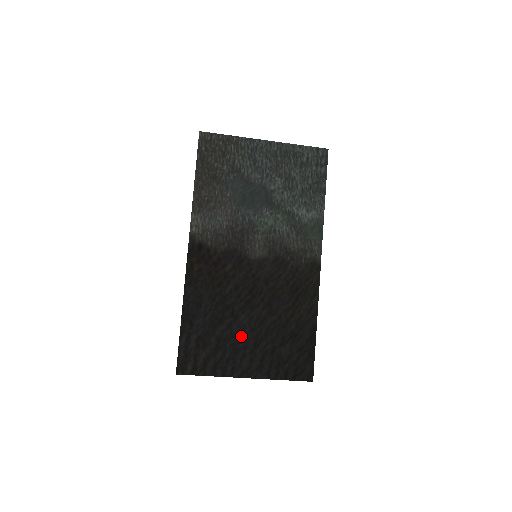
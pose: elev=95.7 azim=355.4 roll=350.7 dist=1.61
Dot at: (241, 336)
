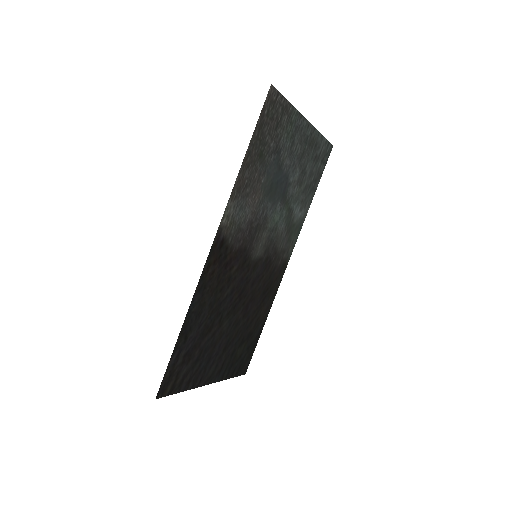
Dot at: (218, 343)
